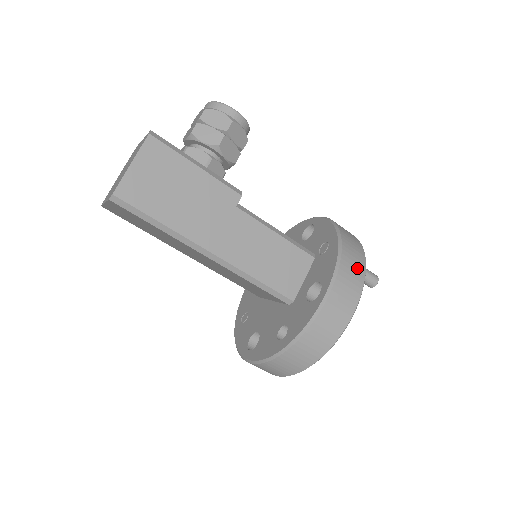
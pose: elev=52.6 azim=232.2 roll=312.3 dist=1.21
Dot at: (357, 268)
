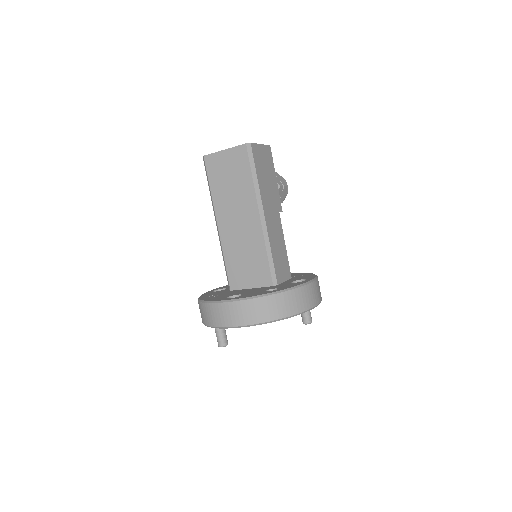
Dot at: occluded
